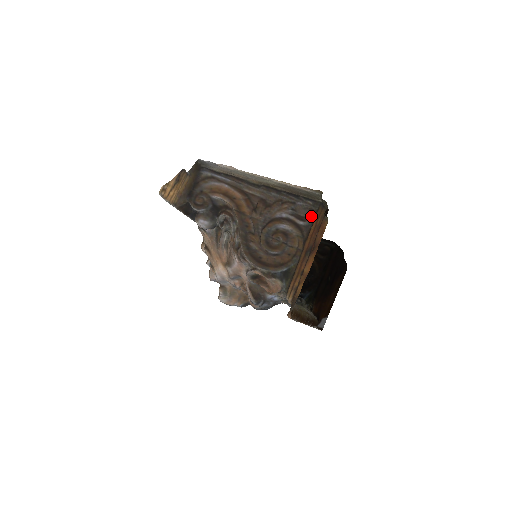
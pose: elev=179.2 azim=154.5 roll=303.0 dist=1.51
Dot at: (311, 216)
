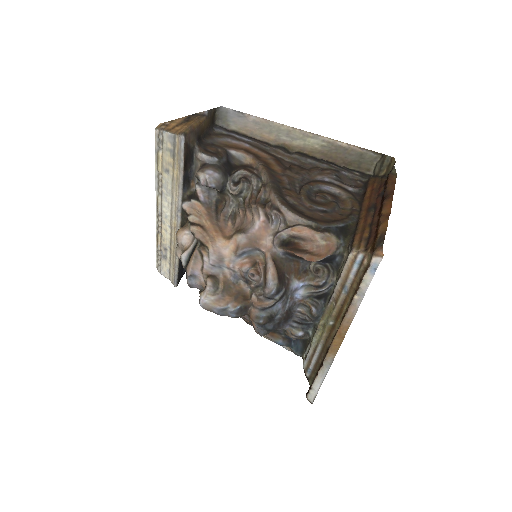
Dot at: (360, 185)
